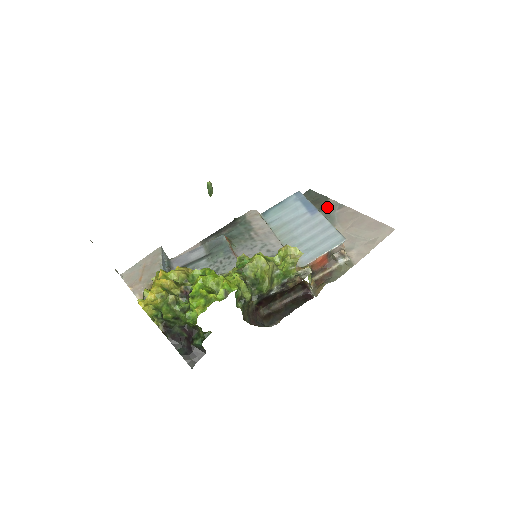
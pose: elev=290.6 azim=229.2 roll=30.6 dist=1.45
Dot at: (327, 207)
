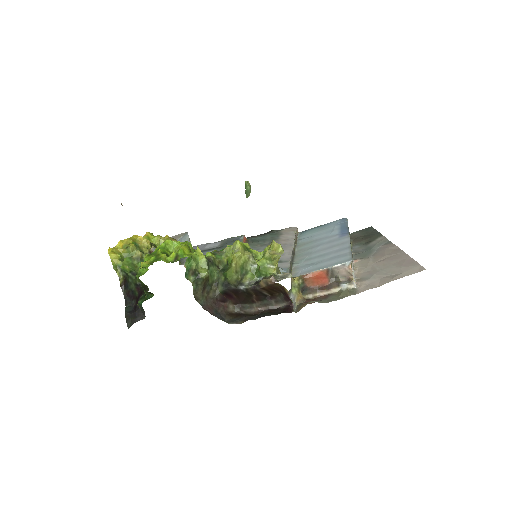
Dot at: (374, 242)
